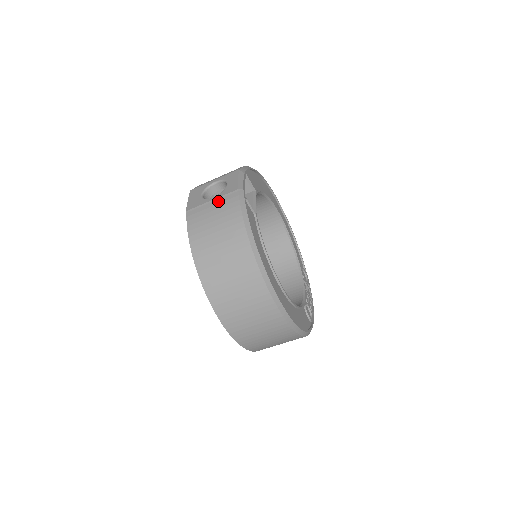
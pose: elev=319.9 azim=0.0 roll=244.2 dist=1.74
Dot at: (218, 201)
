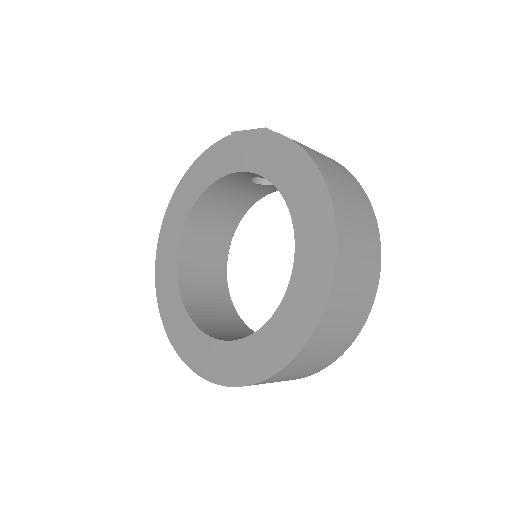
Dot at: occluded
